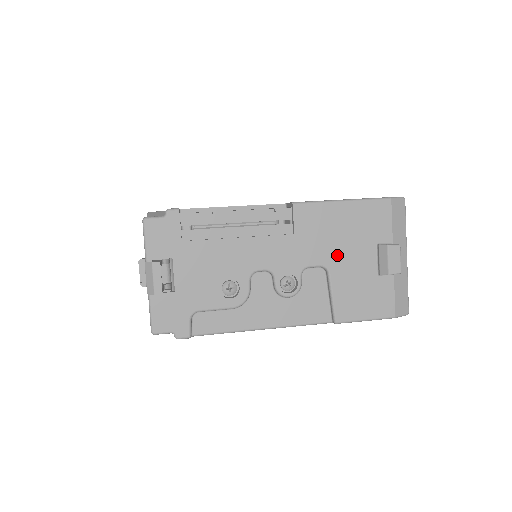
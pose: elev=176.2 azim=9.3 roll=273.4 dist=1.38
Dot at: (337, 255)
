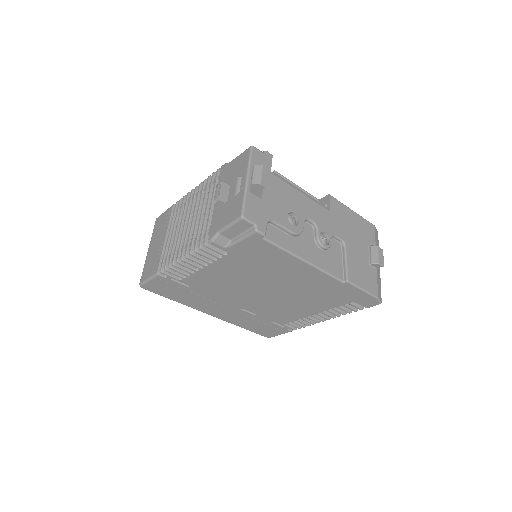
Dot at: (350, 239)
